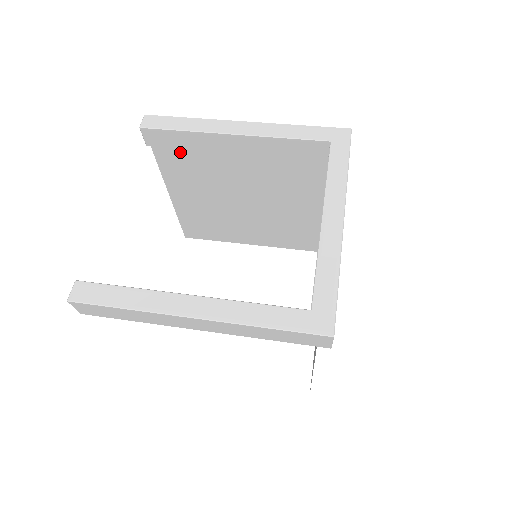
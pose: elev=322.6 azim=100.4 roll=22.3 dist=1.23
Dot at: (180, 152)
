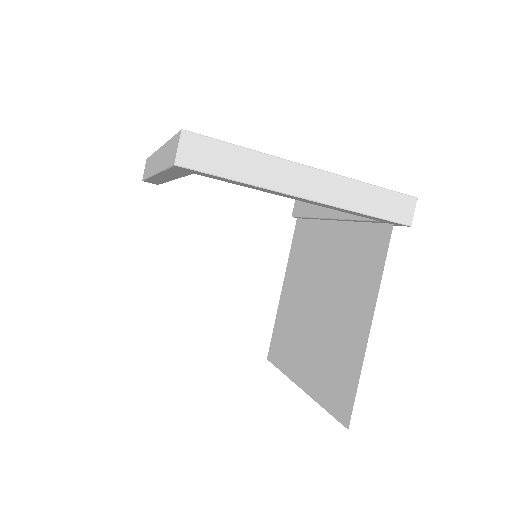
Dot at: (306, 230)
